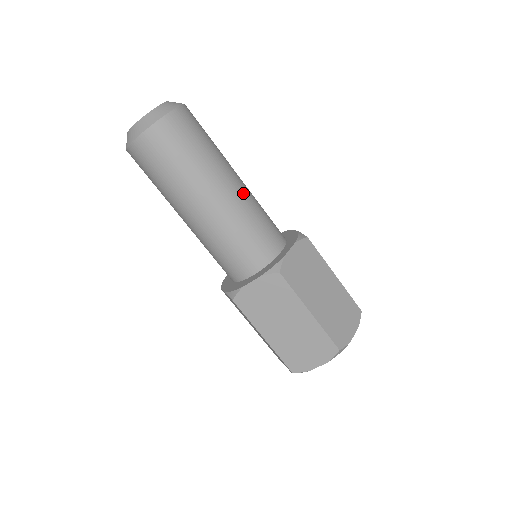
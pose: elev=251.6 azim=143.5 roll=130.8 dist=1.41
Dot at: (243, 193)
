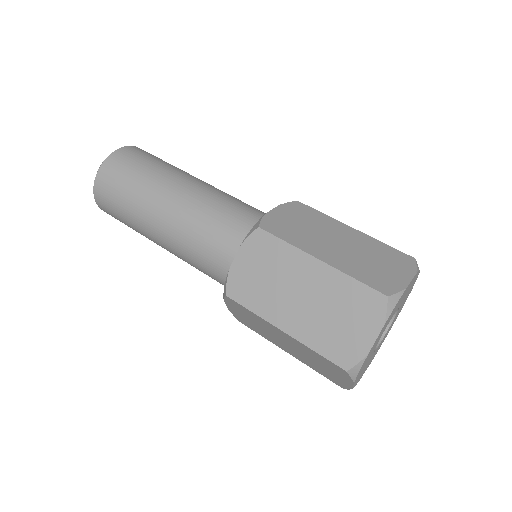
Dot at: occluded
